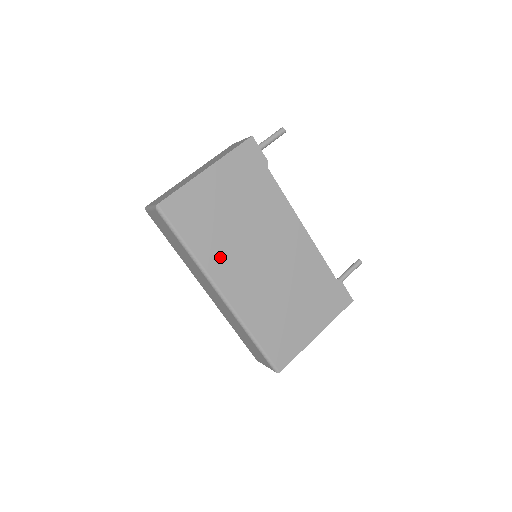
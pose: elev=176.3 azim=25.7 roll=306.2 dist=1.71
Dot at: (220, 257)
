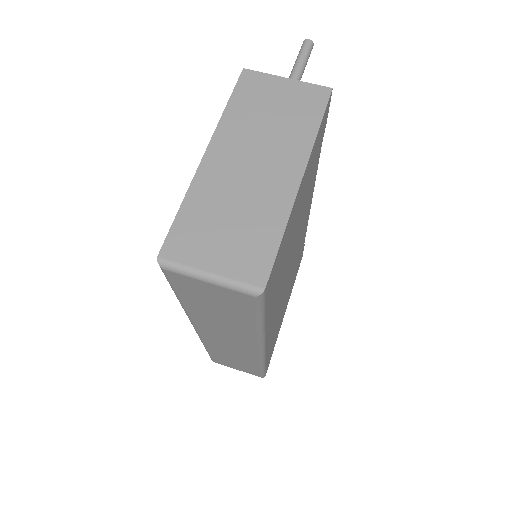
Dot at: (275, 304)
